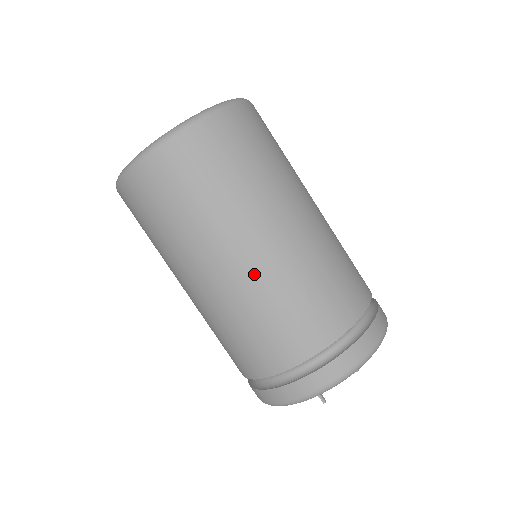
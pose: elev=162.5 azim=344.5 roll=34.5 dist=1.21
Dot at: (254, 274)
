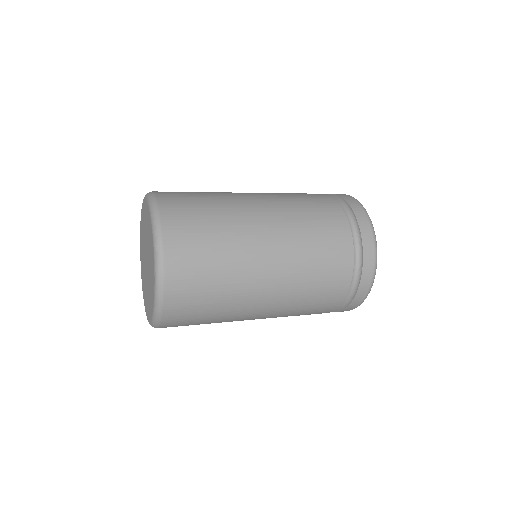
Dot at: (282, 237)
